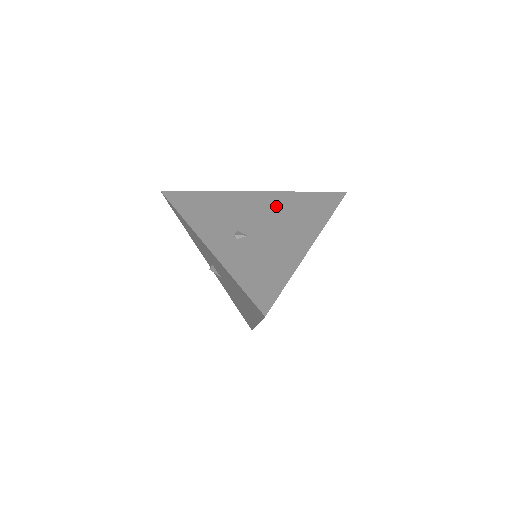
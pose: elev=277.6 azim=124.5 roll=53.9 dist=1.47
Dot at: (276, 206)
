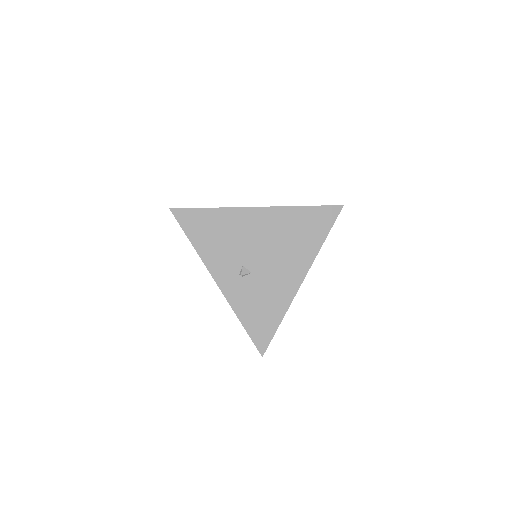
Dot at: (277, 230)
